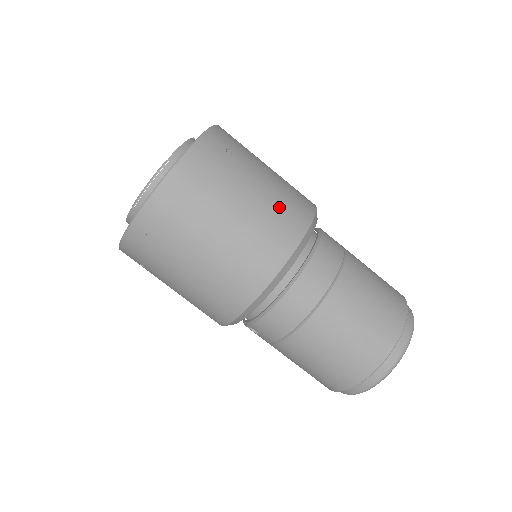
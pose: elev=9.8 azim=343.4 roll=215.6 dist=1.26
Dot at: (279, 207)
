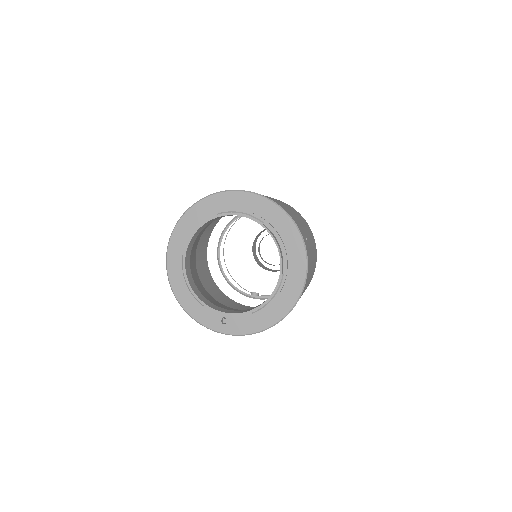
Dot at: (314, 249)
